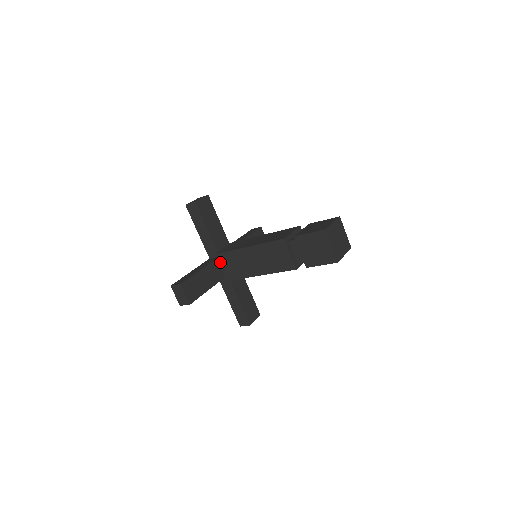
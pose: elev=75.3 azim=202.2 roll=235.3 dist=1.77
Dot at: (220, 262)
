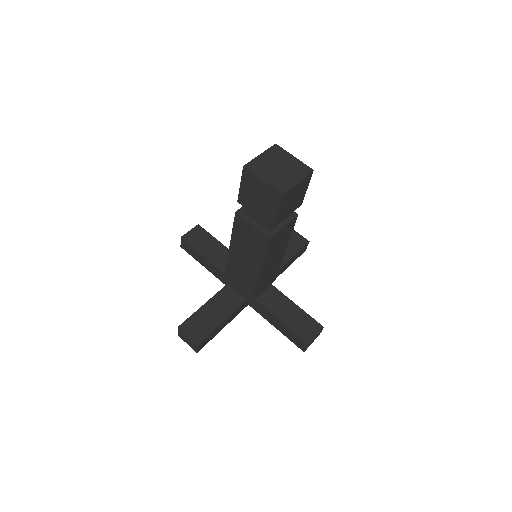
Dot at: (232, 285)
